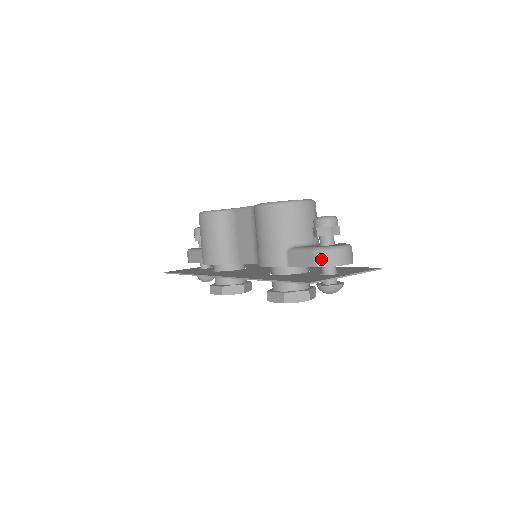
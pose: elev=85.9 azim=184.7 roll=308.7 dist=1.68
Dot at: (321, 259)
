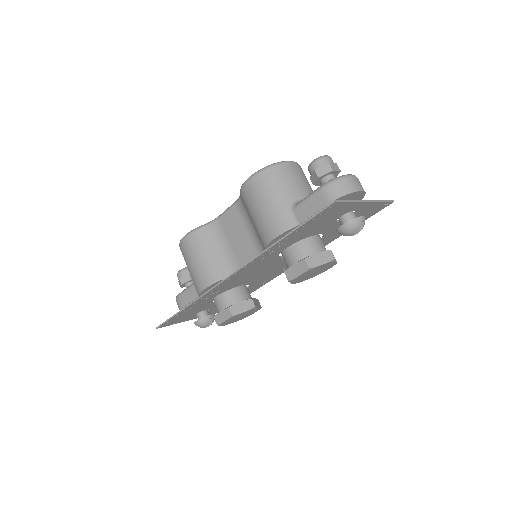
Dot at: (333, 191)
